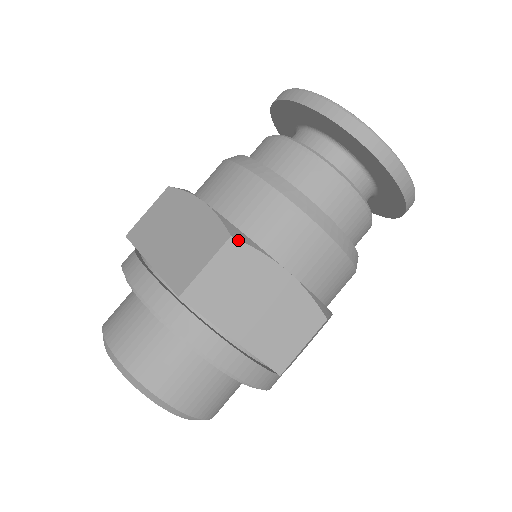
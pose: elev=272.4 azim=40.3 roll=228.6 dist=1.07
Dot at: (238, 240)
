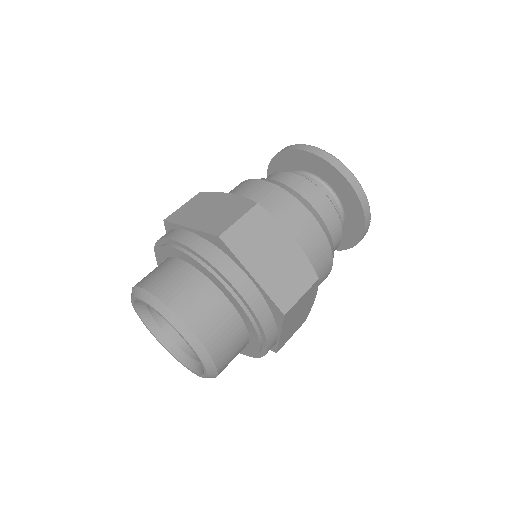
Dot at: (262, 207)
